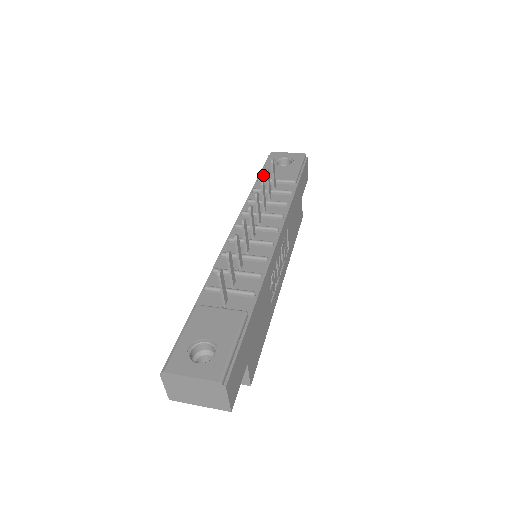
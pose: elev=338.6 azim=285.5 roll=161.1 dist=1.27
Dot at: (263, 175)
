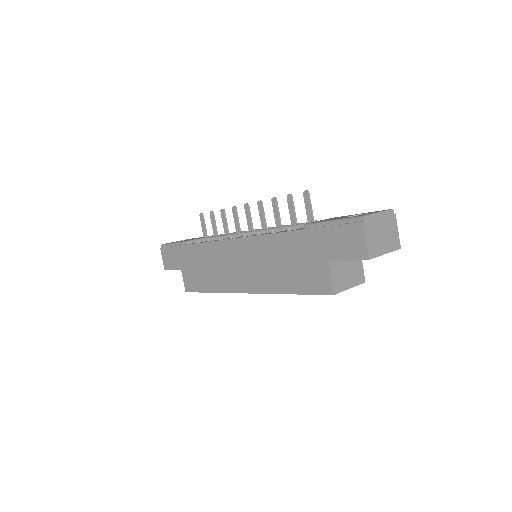
Dot at: (187, 240)
